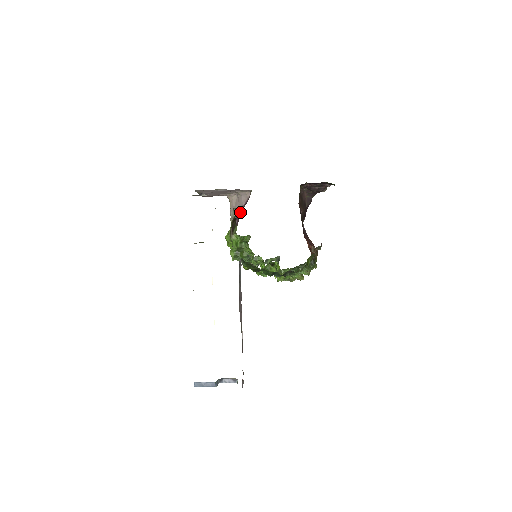
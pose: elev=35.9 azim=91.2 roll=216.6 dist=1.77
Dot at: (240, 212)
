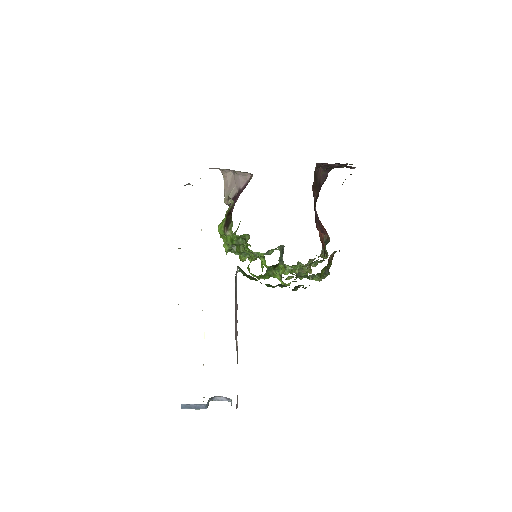
Dot at: (237, 195)
